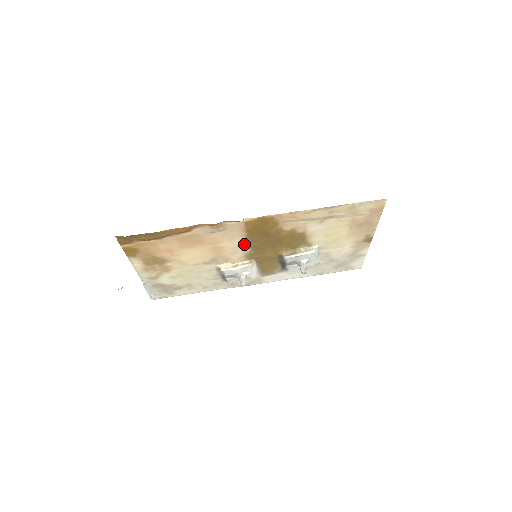
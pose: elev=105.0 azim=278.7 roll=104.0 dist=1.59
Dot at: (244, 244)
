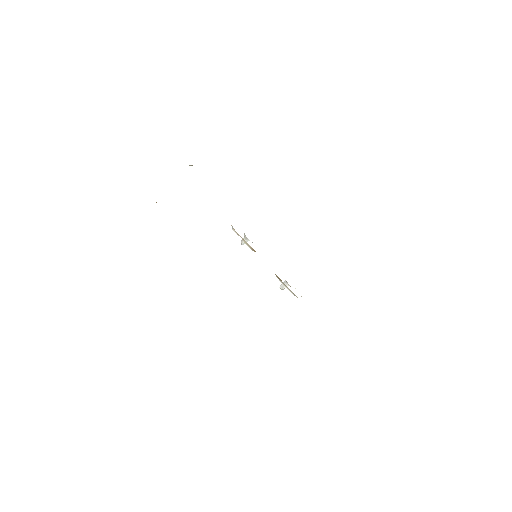
Dot at: occluded
